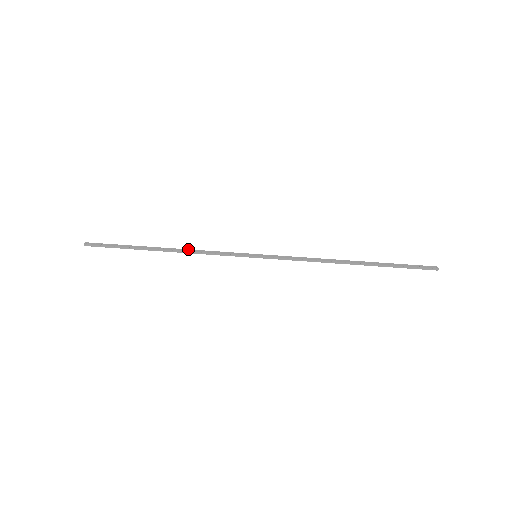
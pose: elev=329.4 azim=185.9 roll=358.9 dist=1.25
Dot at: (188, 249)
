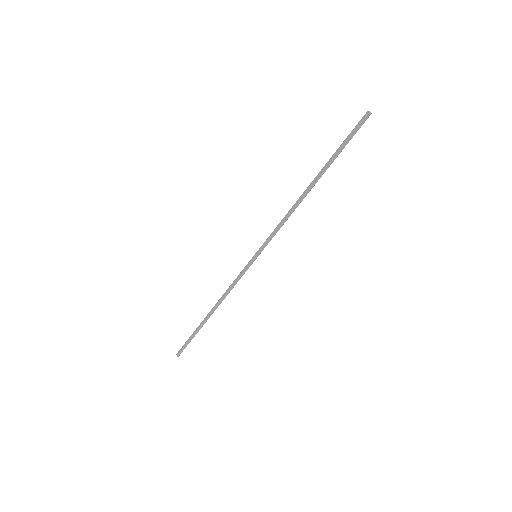
Dot at: (220, 298)
